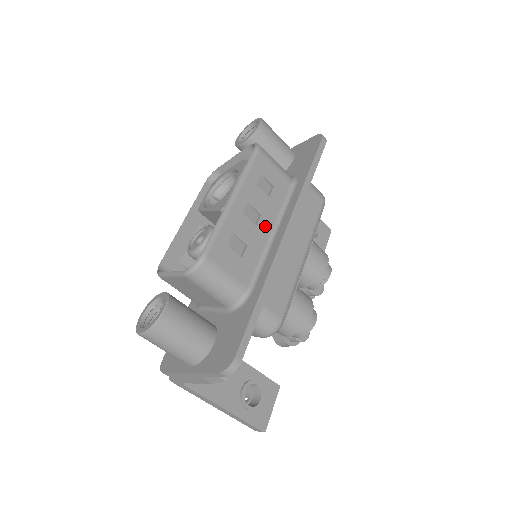
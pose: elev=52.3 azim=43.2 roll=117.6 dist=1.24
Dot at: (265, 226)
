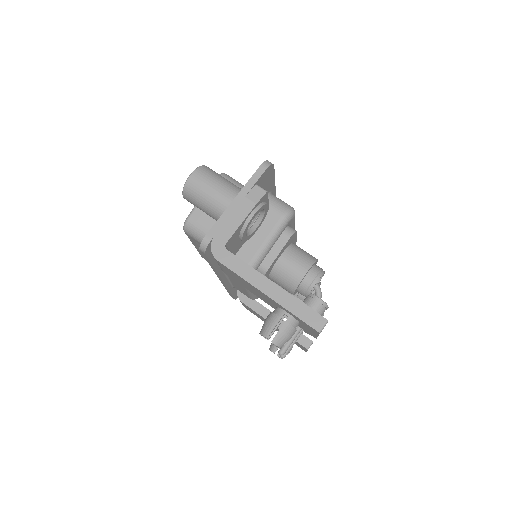
Dot at: occluded
